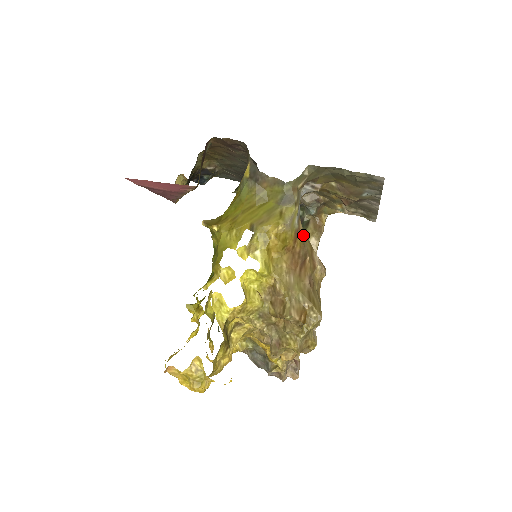
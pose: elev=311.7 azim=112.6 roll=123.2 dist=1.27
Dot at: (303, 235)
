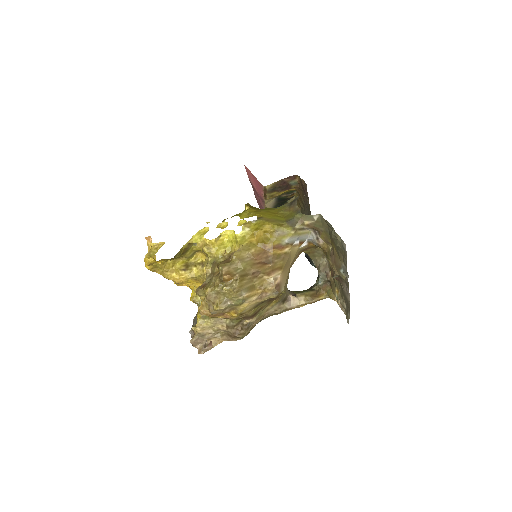
Dot at: (283, 255)
